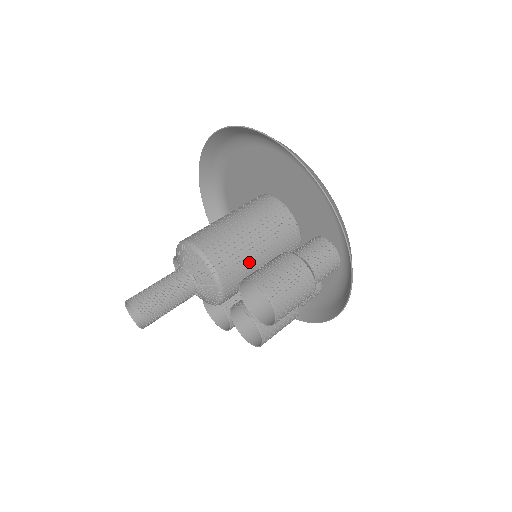
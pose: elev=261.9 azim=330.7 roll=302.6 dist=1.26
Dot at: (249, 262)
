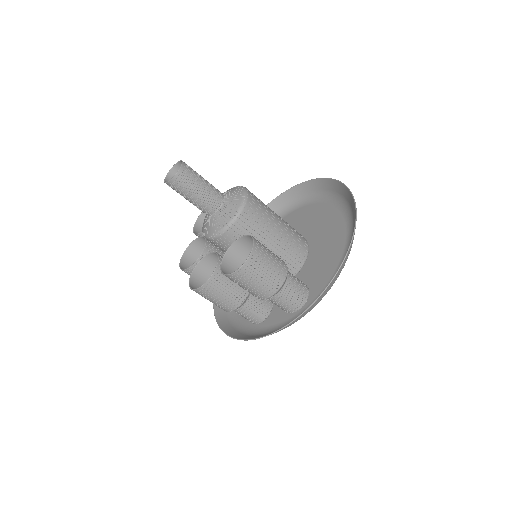
Dot at: (258, 240)
